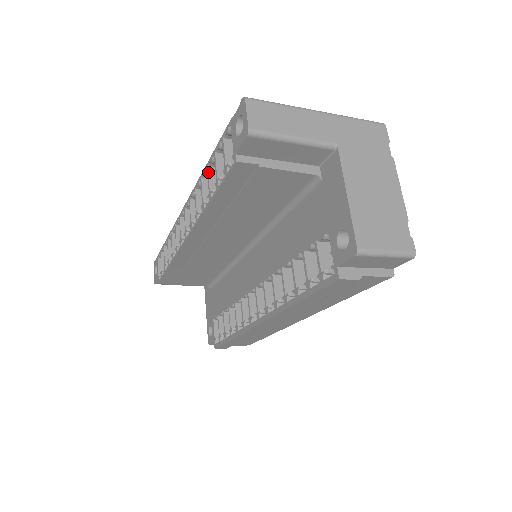
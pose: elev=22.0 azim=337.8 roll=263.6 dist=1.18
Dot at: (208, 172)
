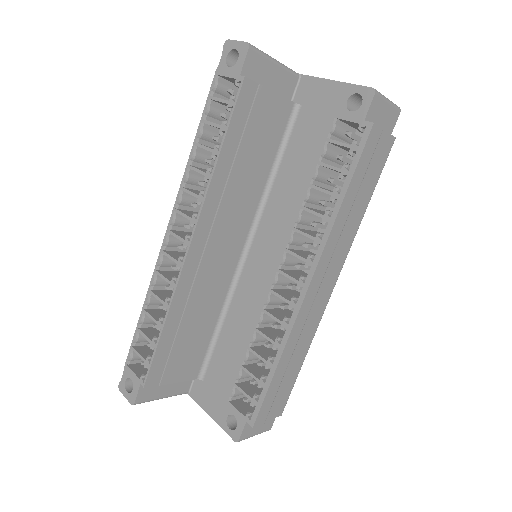
Dot at: (200, 144)
